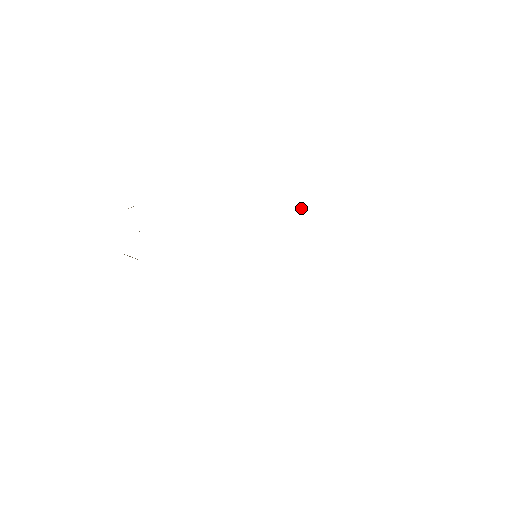
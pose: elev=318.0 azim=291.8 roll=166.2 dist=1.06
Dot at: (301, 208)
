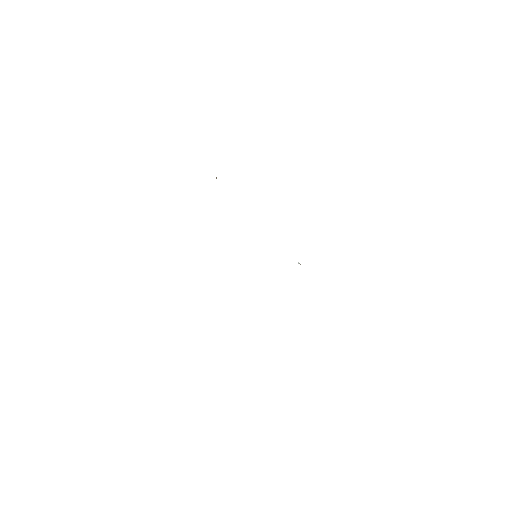
Dot at: (298, 262)
